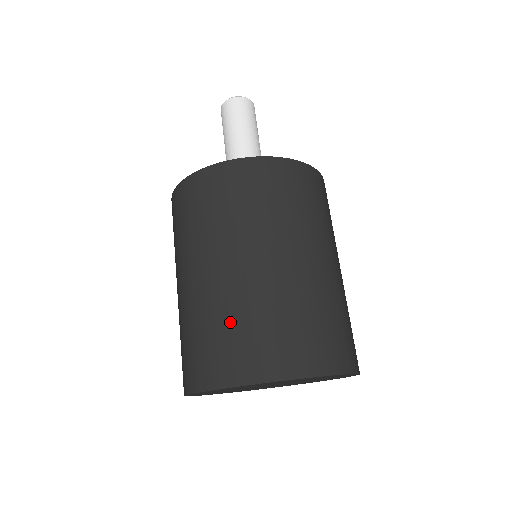
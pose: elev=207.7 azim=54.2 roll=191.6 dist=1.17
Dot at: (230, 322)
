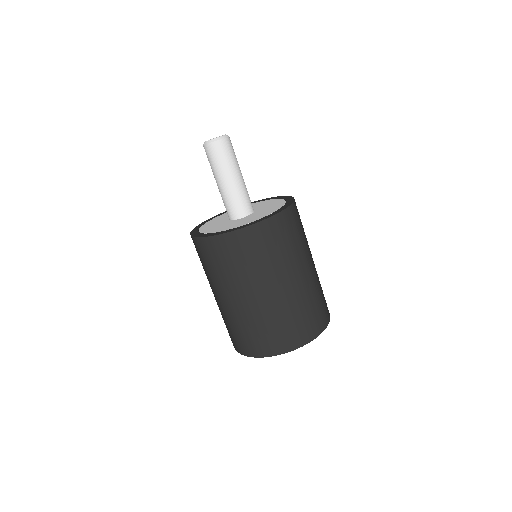
Dot at: (243, 328)
